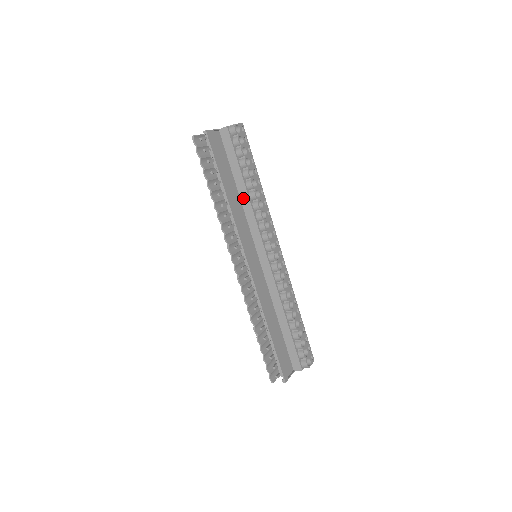
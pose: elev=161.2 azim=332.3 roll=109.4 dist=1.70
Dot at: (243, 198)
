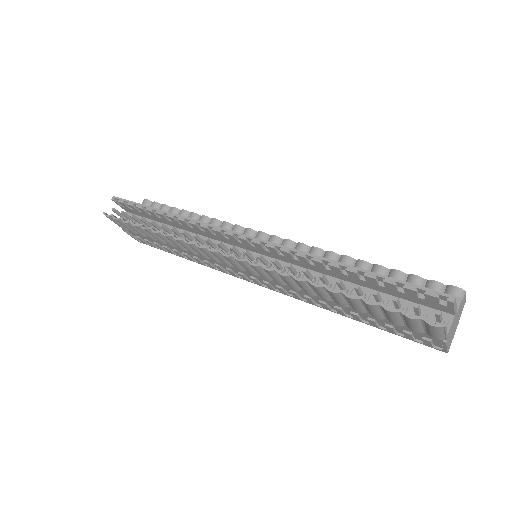
Dot at: occluded
